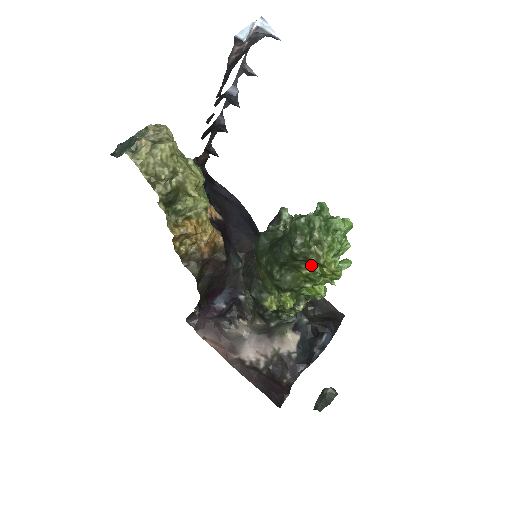
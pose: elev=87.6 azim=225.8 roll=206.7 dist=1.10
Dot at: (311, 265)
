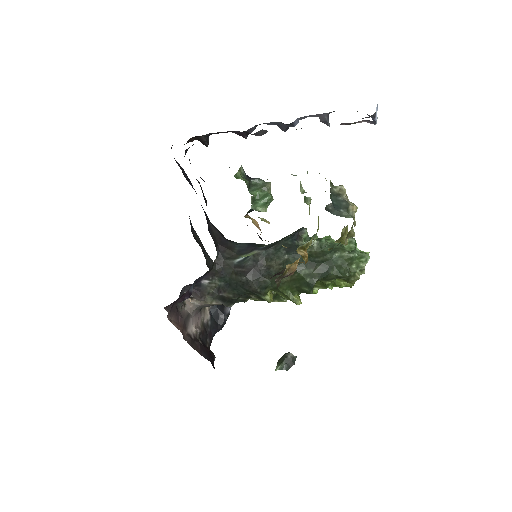
Dot at: (335, 279)
